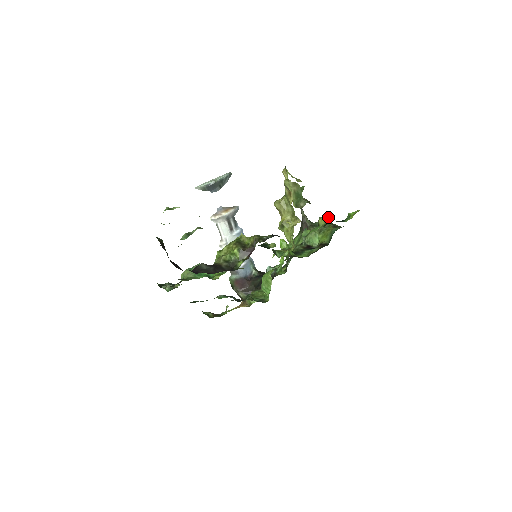
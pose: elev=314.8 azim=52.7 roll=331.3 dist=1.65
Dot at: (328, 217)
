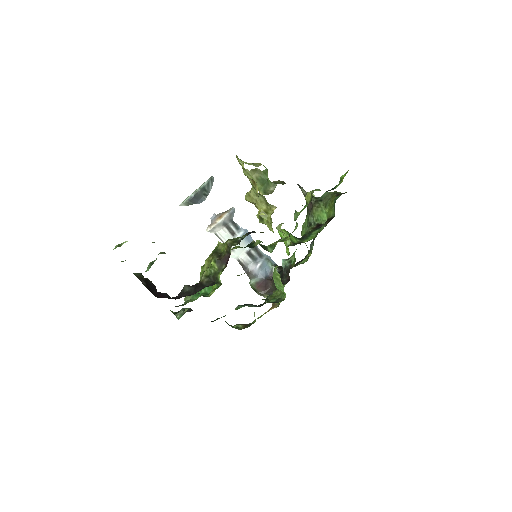
Dot at: (312, 191)
